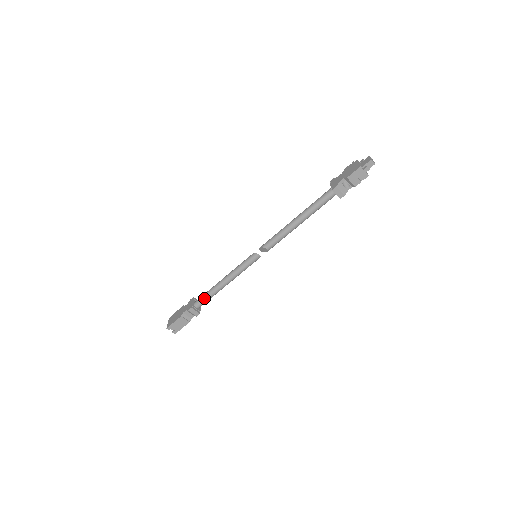
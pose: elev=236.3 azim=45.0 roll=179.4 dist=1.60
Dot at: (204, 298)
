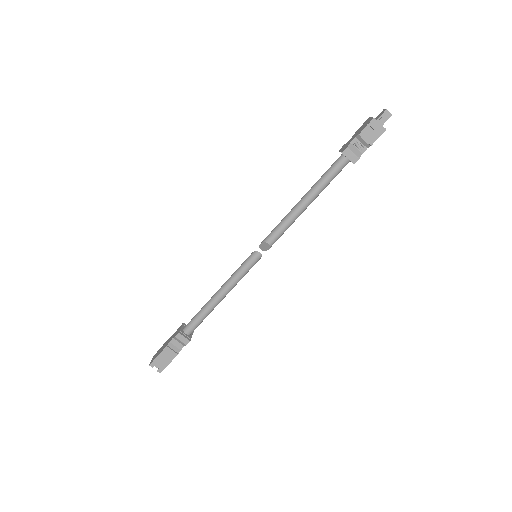
Dot at: (195, 319)
